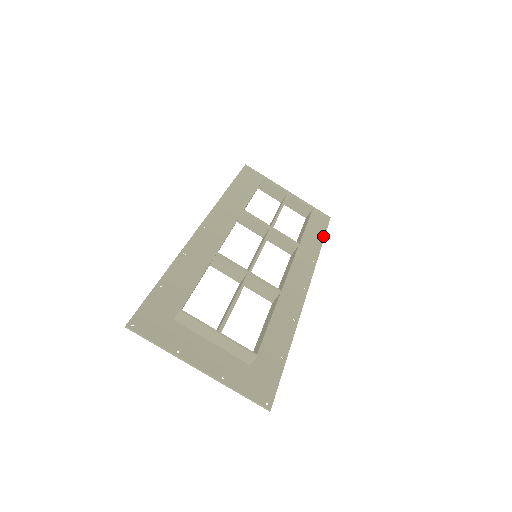
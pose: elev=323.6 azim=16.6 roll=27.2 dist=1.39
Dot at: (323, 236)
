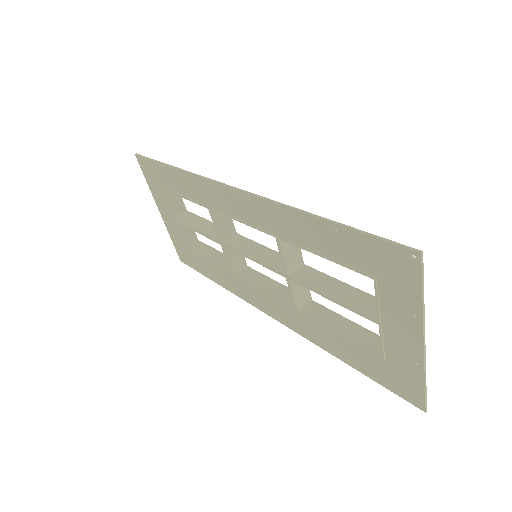
Dot at: (205, 273)
